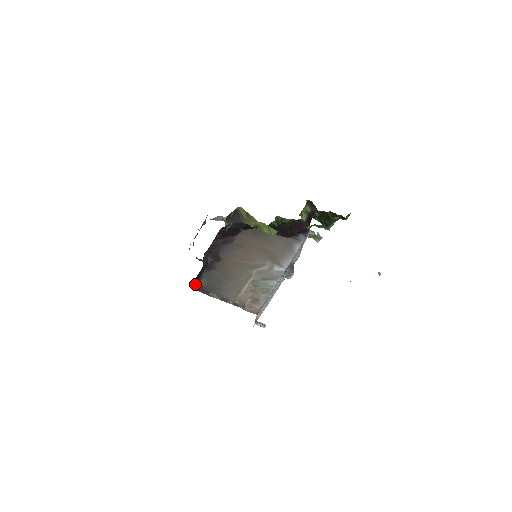
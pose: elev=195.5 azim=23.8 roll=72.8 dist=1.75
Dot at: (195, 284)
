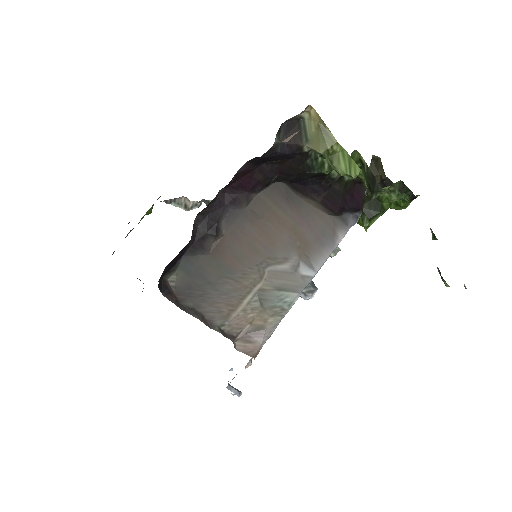
Dot at: (161, 279)
